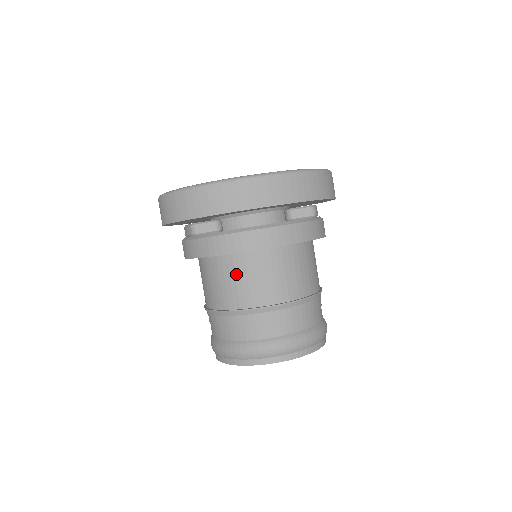
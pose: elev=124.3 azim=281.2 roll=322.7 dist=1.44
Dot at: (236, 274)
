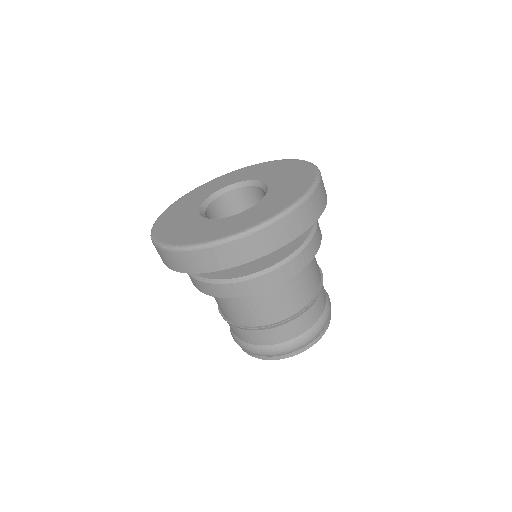
Dot at: (248, 303)
